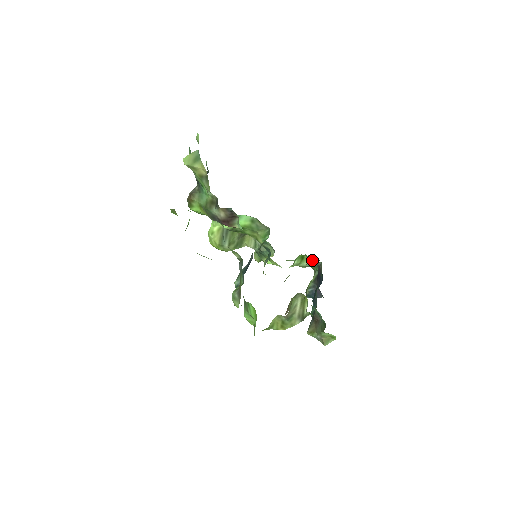
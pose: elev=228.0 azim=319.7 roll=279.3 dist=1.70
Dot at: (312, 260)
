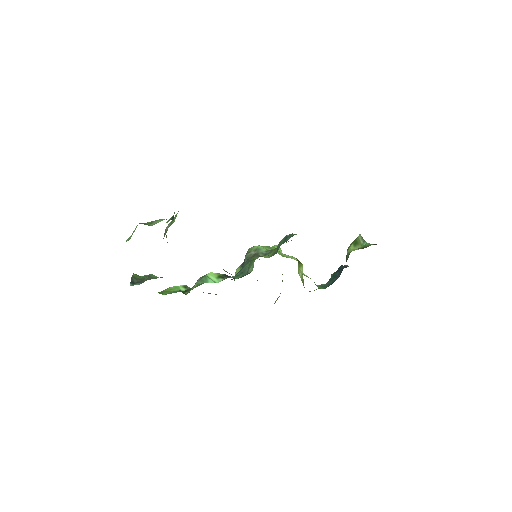
Dot at: occluded
